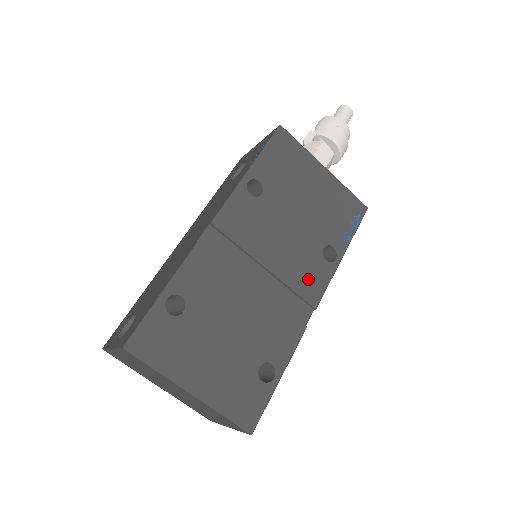
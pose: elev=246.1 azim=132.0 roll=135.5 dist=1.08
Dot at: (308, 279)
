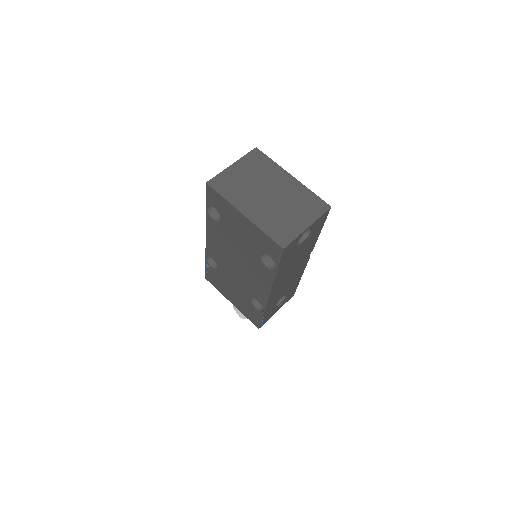
Dot at: occluded
